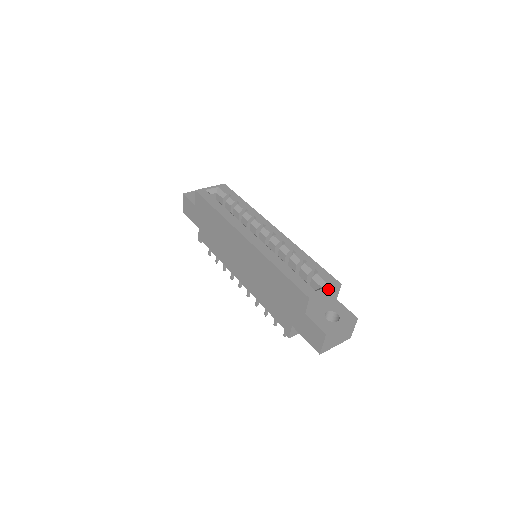
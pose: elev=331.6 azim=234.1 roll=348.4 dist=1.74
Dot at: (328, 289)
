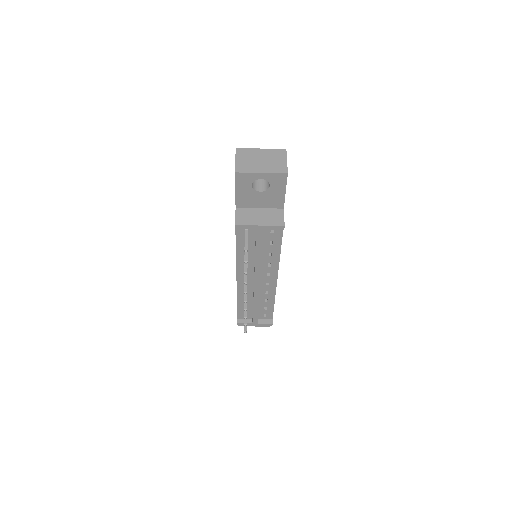
Dot at: occluded
